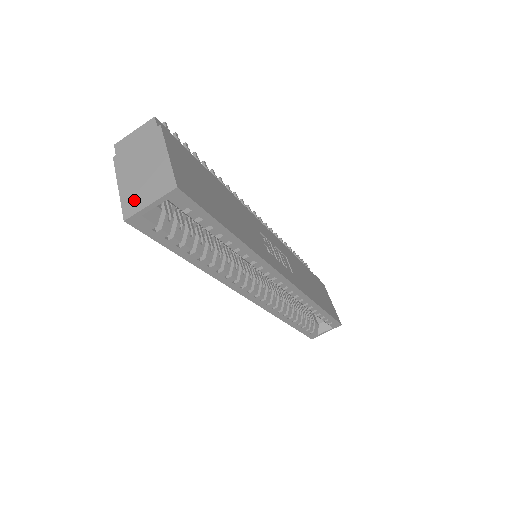
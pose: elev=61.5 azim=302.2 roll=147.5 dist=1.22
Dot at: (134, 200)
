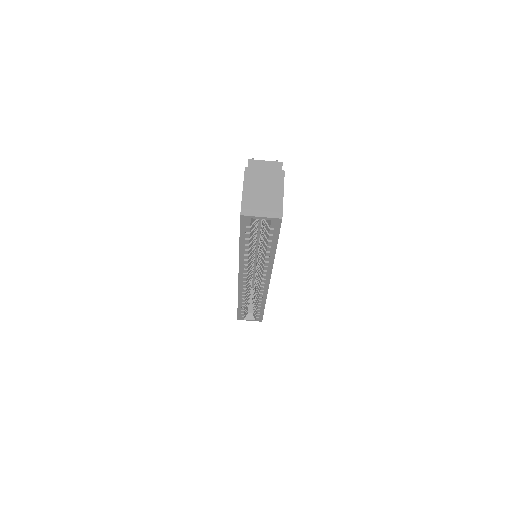
Dot at: (252, 207)
